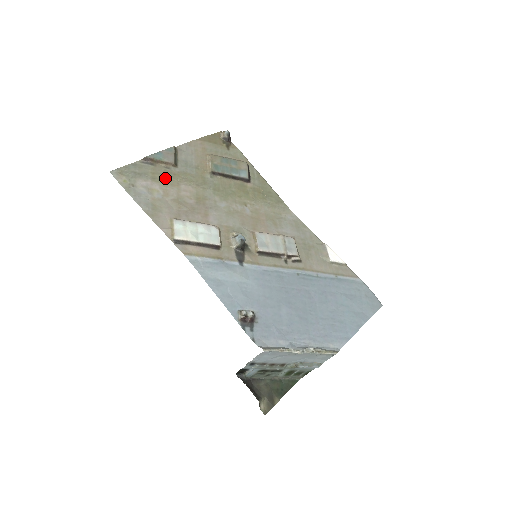
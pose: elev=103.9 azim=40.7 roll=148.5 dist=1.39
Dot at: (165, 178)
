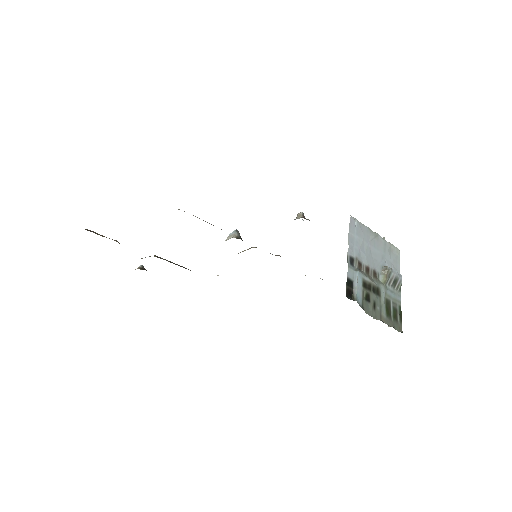
Dot at: occluded
